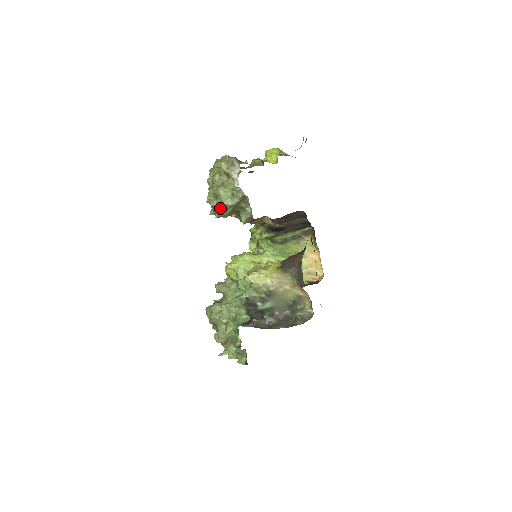
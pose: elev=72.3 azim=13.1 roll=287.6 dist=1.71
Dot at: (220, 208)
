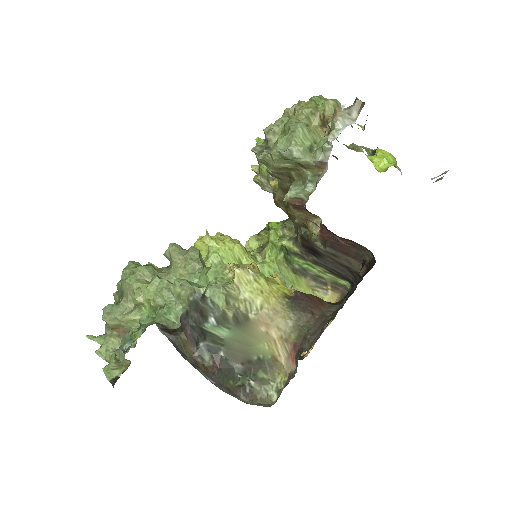
Dot at: (279, 149)
